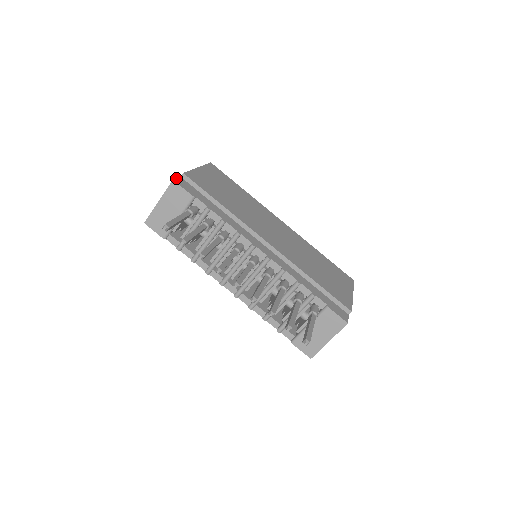
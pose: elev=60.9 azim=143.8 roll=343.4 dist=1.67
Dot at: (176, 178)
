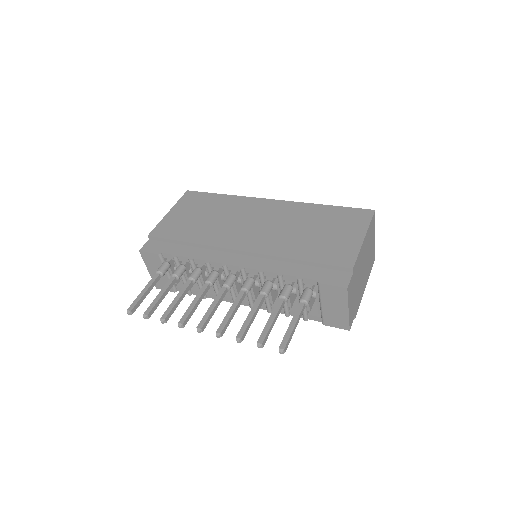
Dot at: (143, 246)
